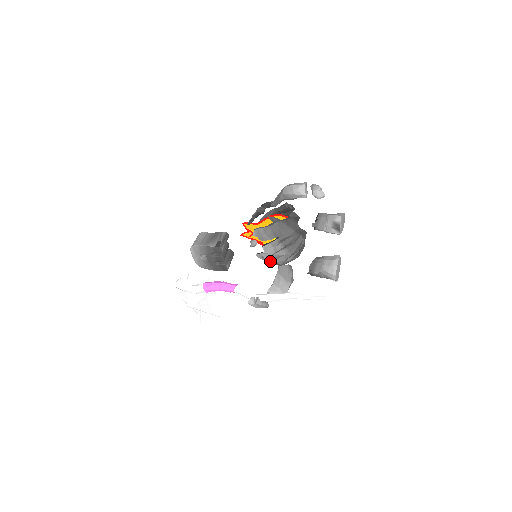
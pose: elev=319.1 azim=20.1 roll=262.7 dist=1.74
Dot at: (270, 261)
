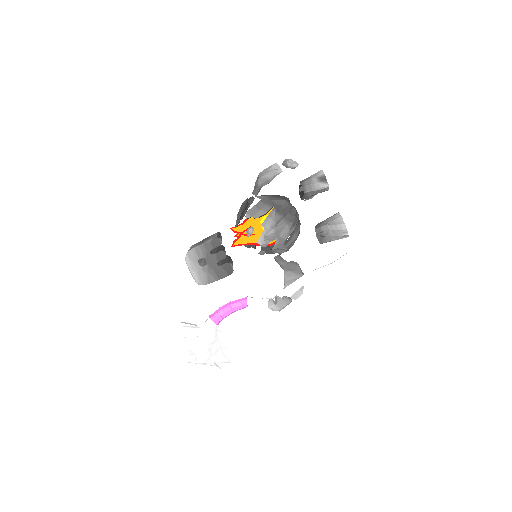
Dot at: (273, 247)
